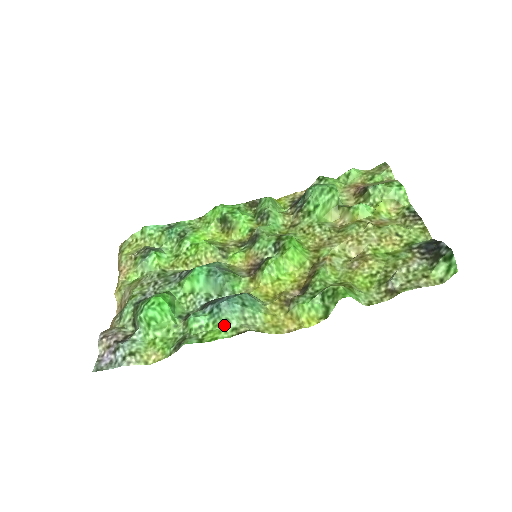
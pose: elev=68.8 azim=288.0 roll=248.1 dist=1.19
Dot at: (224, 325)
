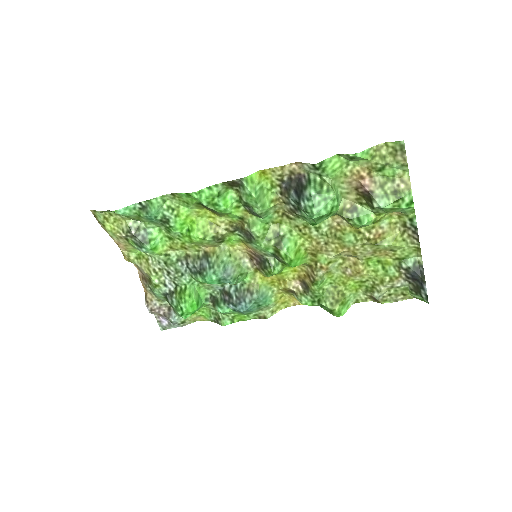
Dot at: (247, 315)
